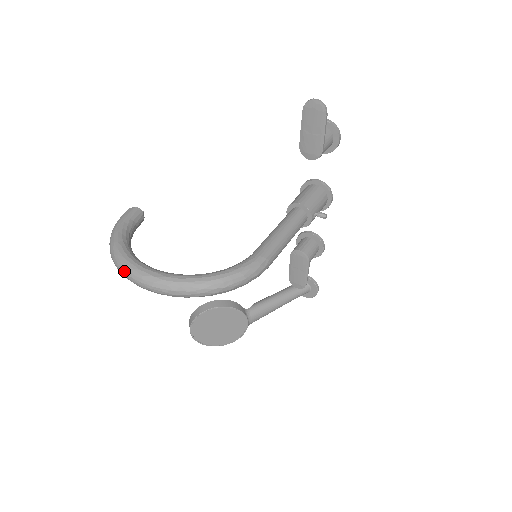
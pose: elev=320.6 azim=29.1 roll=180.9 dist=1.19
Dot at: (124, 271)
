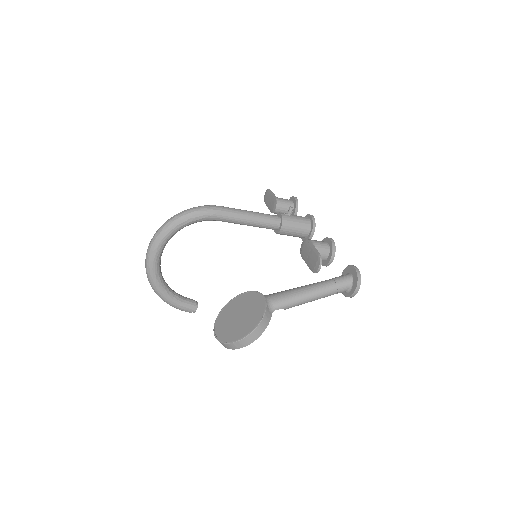
Dot at: occluded
